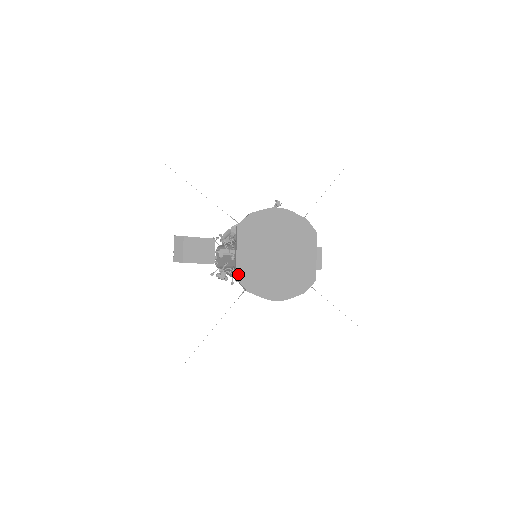
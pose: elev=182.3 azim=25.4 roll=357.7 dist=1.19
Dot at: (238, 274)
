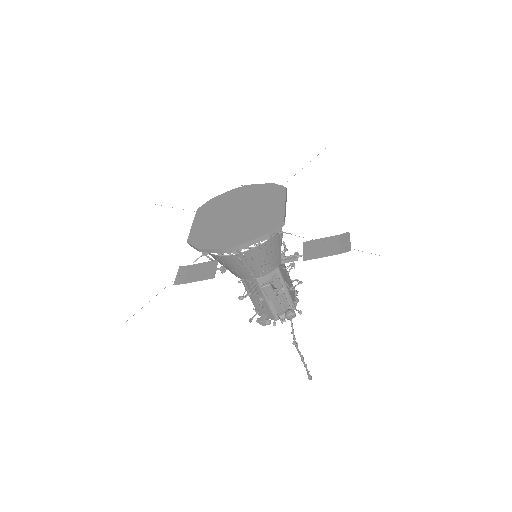
Dot at: (190, 239)
